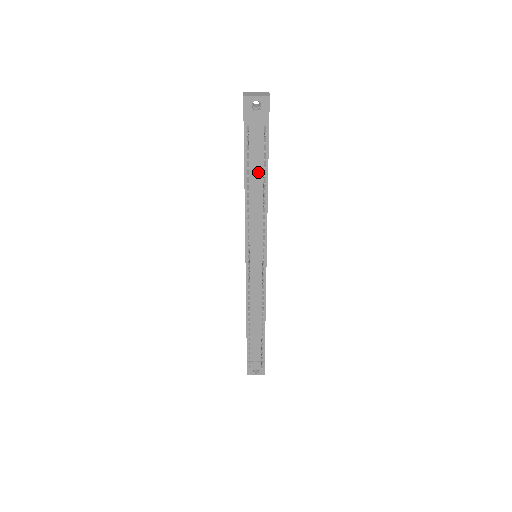
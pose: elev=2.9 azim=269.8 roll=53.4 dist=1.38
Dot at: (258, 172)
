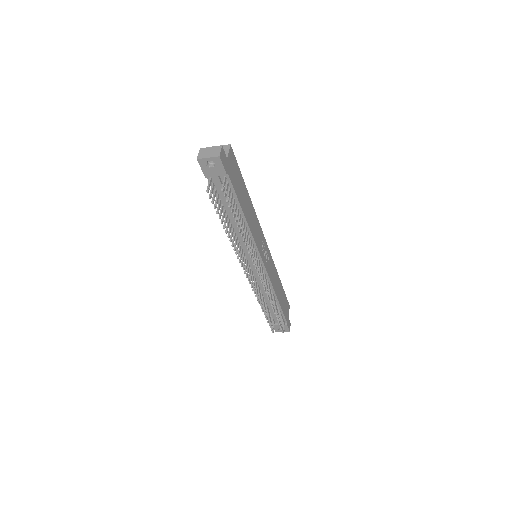
Dot at: occluded
